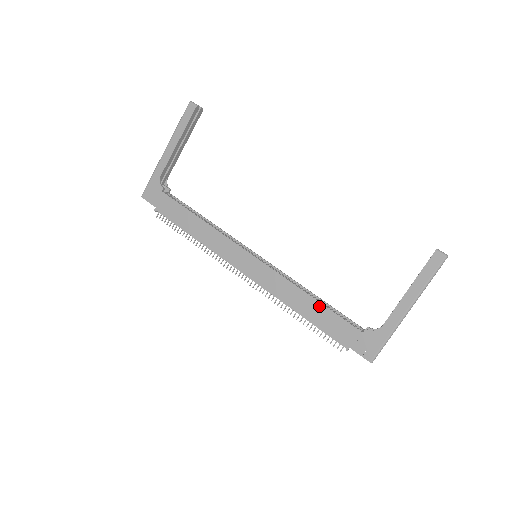
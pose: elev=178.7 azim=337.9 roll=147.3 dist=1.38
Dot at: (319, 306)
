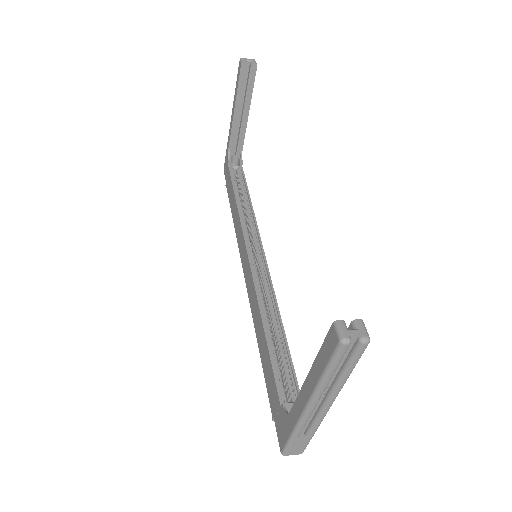
Dot at: (265, 344)
